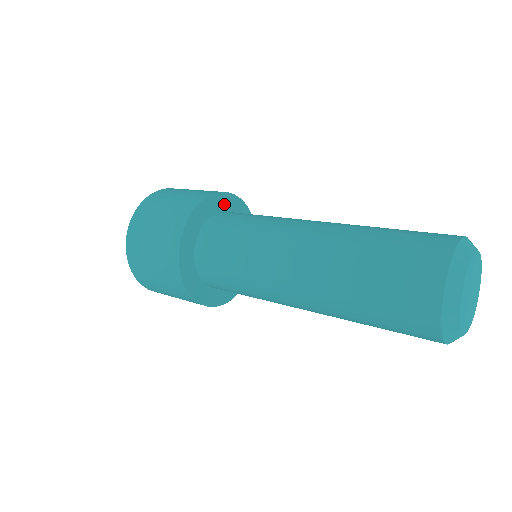
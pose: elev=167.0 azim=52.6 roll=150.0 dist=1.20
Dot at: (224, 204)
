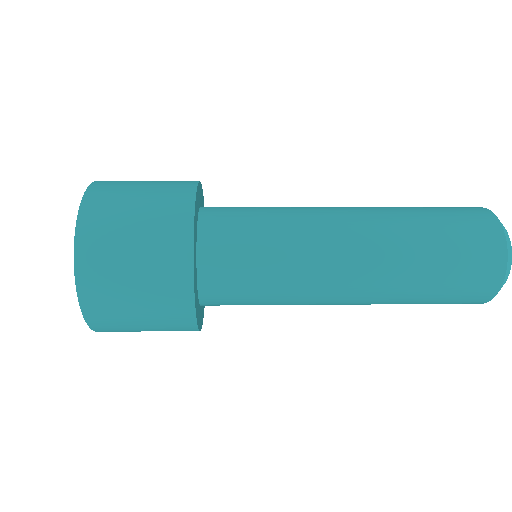
Dot at: (199, 197)
